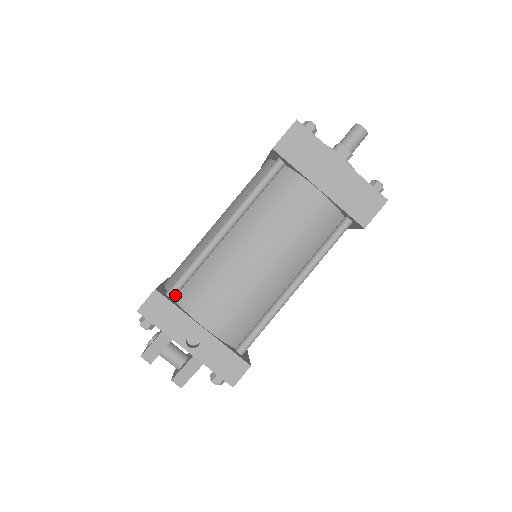
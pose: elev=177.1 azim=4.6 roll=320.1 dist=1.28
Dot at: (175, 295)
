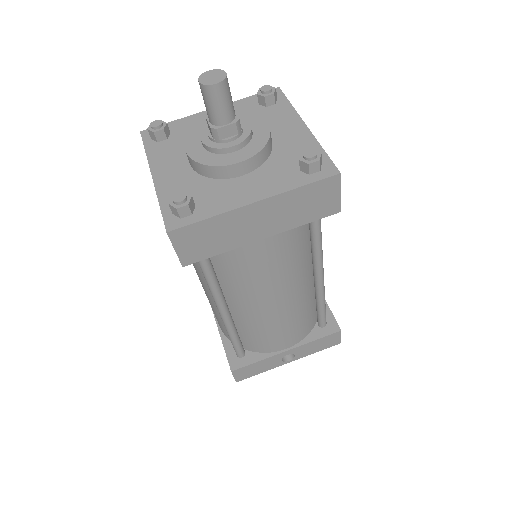
Dot at: (244, 352)
